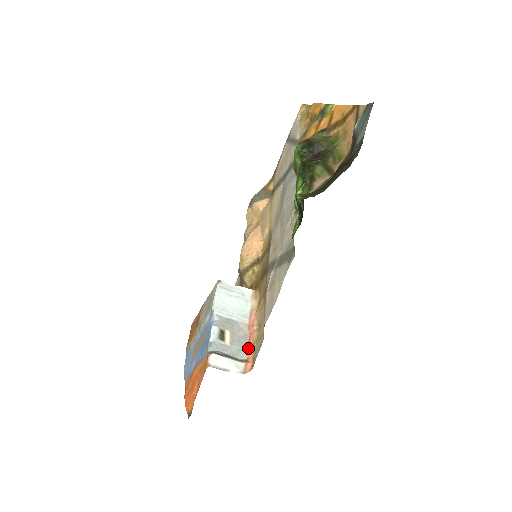
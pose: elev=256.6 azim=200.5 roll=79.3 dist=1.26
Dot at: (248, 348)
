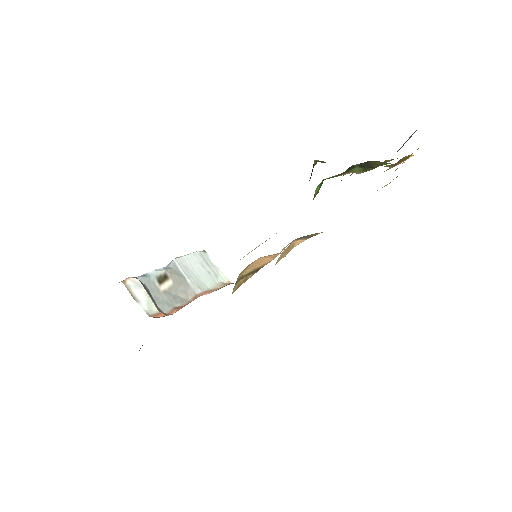
Dot at: (177, 308)
